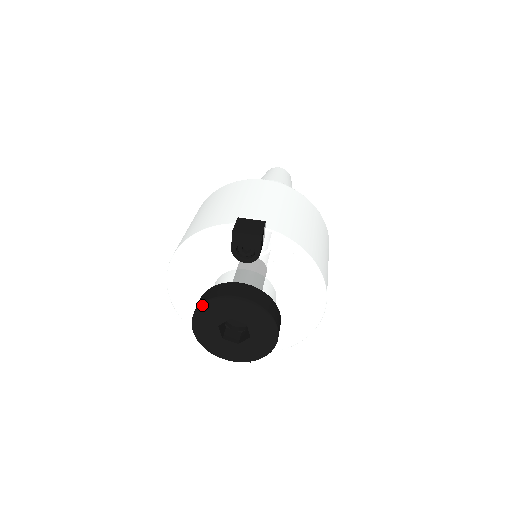
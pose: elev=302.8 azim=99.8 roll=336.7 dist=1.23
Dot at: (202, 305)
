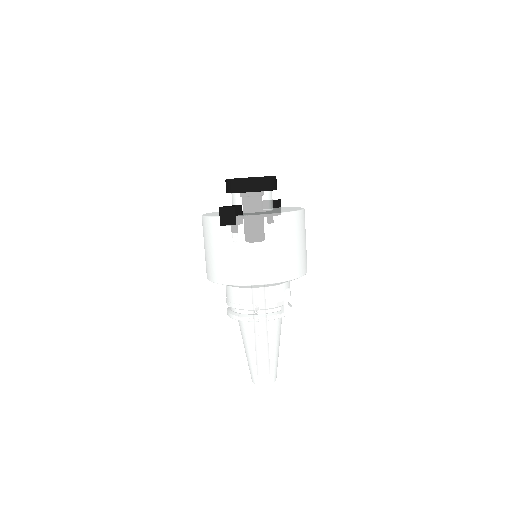
Dot at: occluded
